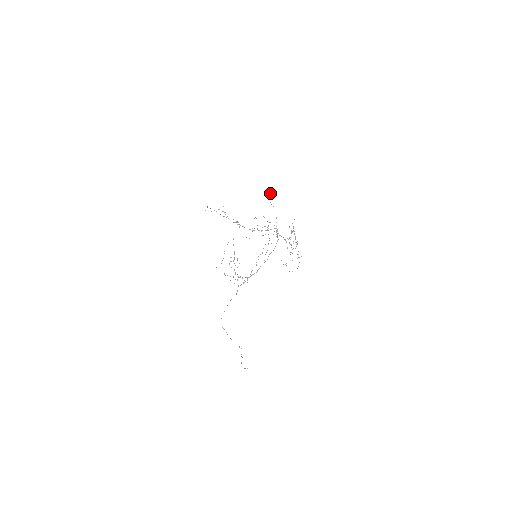
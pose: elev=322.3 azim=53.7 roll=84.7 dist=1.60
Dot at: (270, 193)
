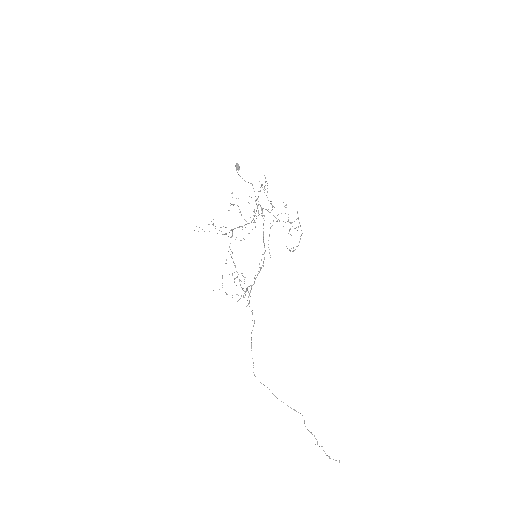
Dot at: (238, 168)
